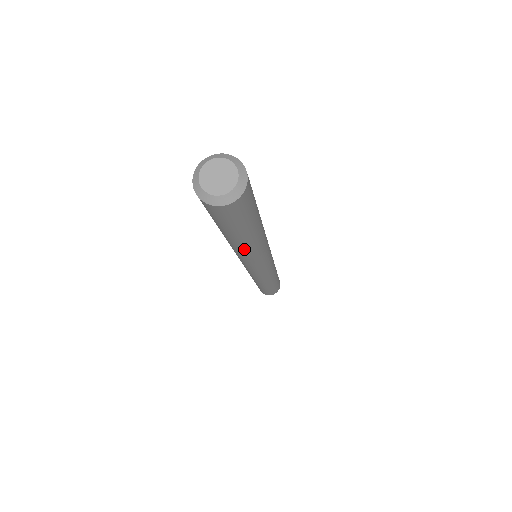
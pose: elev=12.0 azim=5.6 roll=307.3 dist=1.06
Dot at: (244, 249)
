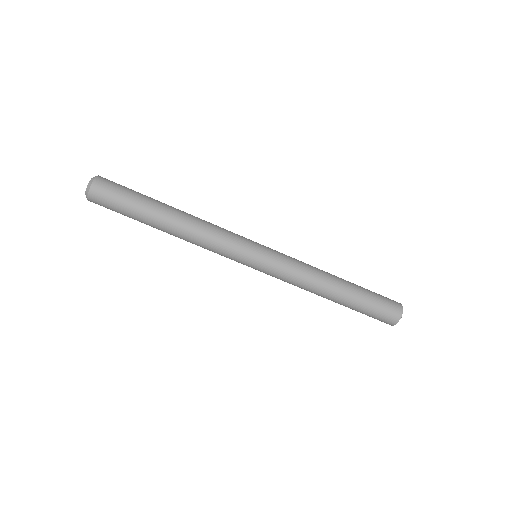
Dot at: (182, 220)
